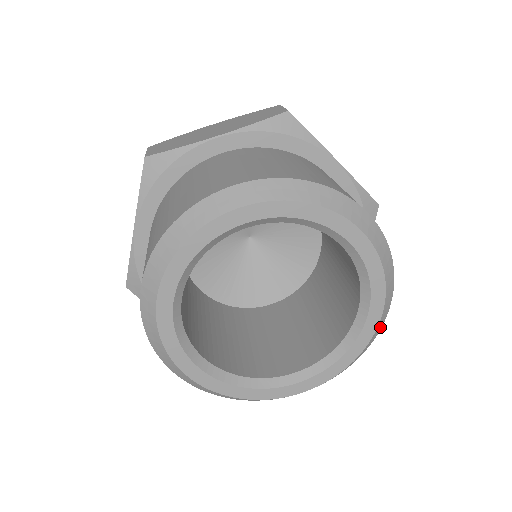
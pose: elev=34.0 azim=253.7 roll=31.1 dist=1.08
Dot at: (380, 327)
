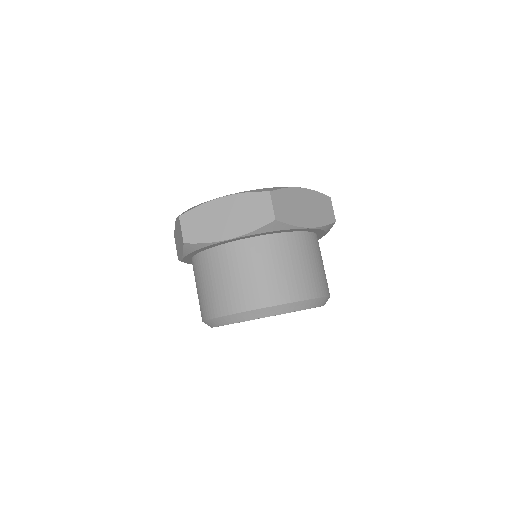
Dot at: occluded
